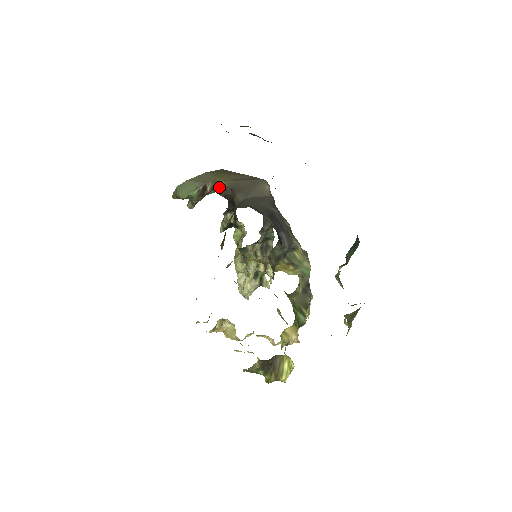
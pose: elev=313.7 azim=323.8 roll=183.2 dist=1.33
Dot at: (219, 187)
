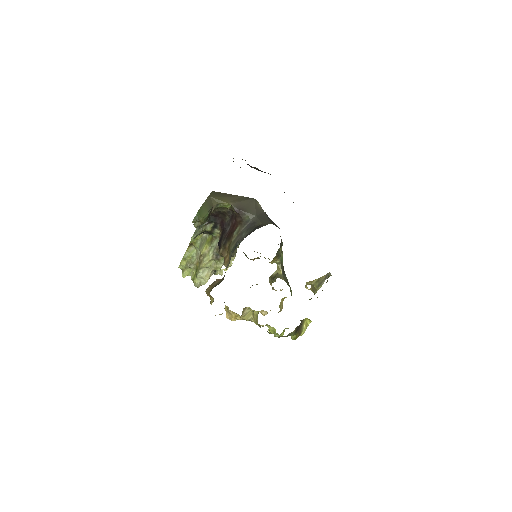
Dot at: (217, 207)
